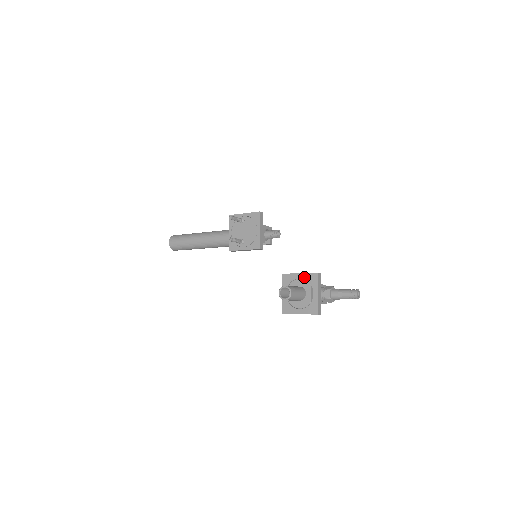
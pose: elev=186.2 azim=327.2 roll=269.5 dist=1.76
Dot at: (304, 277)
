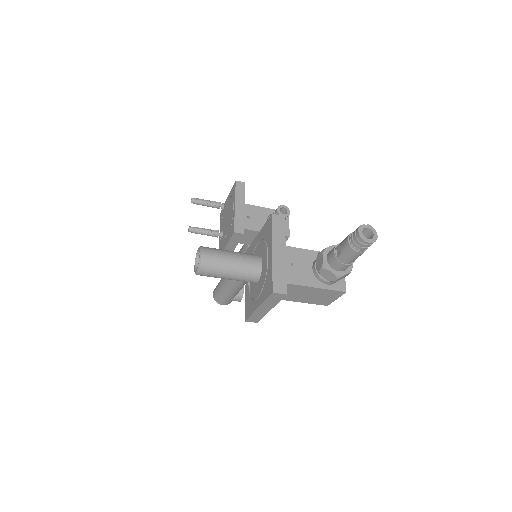
Dot at: (261, 236)
